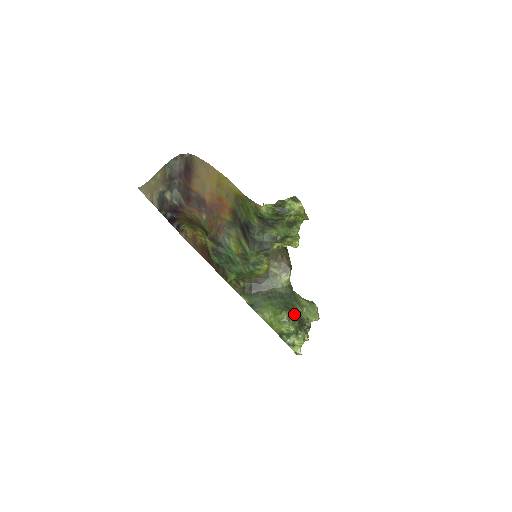
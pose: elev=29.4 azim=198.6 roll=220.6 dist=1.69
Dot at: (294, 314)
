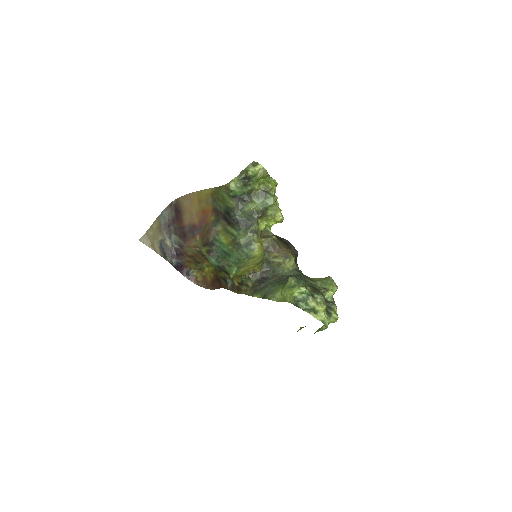
Dot at: (304, 282)
